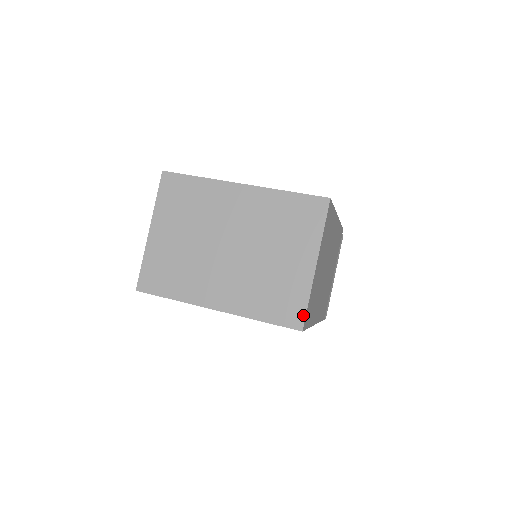
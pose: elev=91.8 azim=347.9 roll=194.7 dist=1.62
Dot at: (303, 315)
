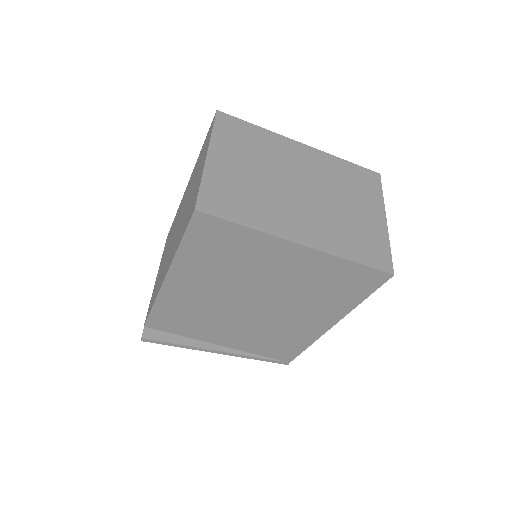
Dot at: (390, 260)
